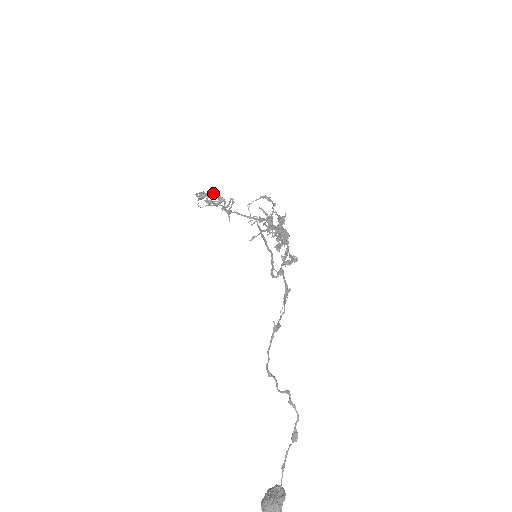
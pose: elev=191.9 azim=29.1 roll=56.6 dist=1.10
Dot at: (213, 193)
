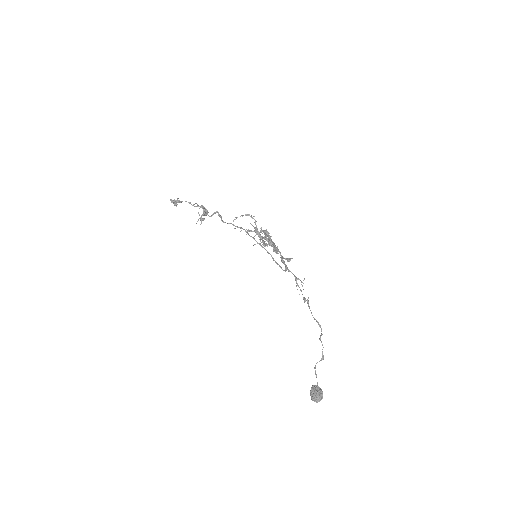
Dot at: (189, 203)
